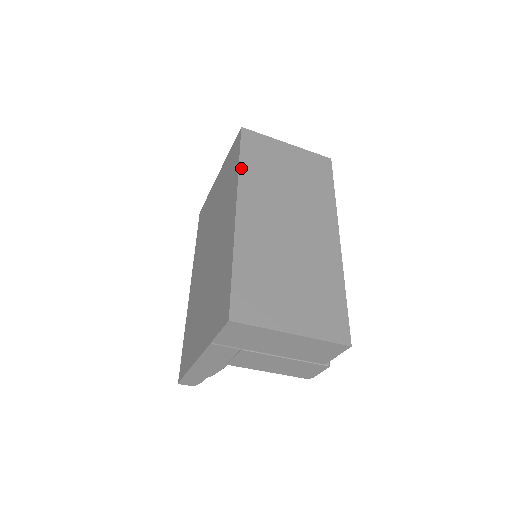
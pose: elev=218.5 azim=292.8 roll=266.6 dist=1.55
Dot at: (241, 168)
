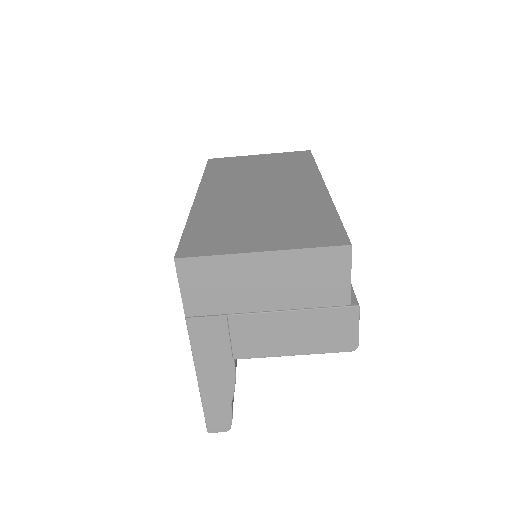
Dot at: (205, 176)
